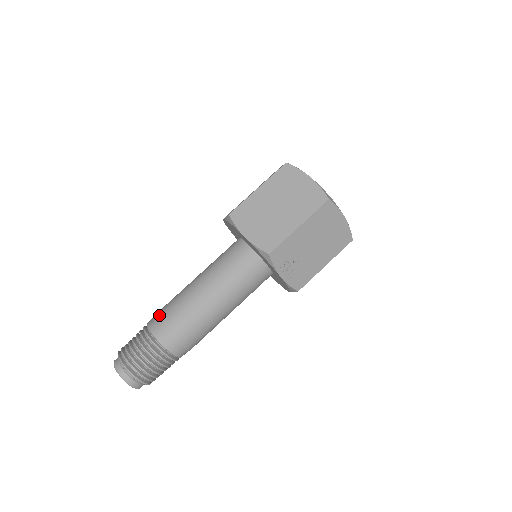
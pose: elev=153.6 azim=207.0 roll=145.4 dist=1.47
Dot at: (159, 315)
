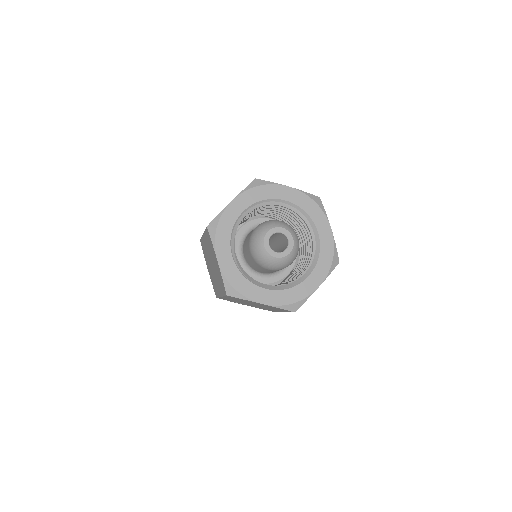
Dot at: occluded
